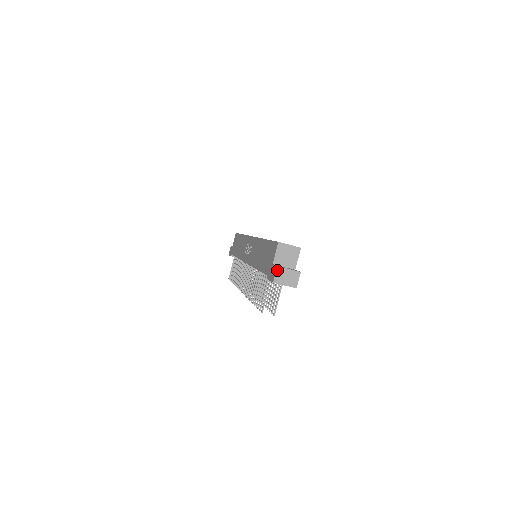
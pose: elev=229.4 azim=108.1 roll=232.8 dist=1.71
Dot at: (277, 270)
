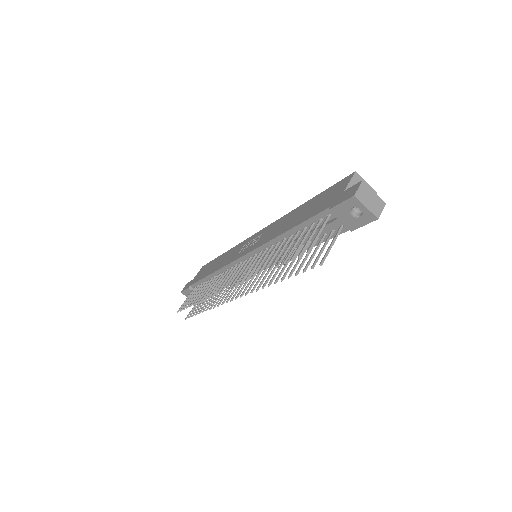
Dot at: (362, 184)
